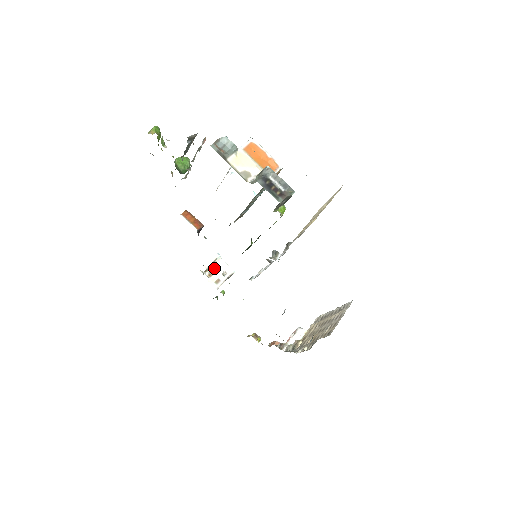
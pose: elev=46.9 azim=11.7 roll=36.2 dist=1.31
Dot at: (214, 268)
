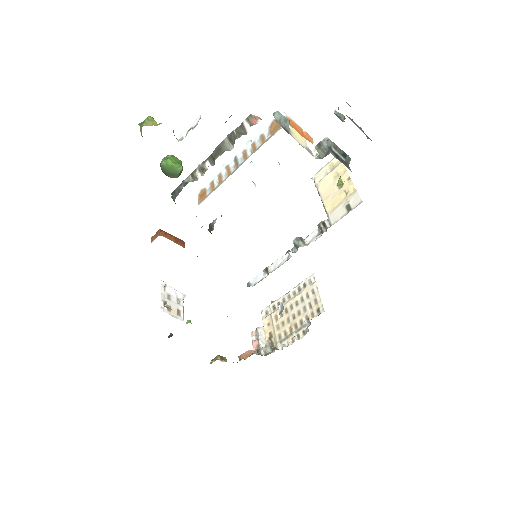
Dot at: (167, 299)
